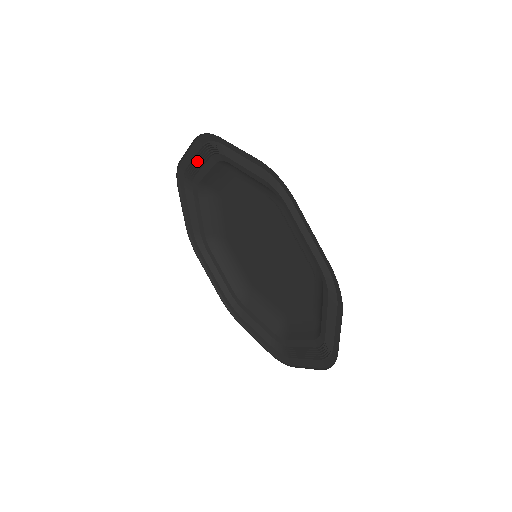
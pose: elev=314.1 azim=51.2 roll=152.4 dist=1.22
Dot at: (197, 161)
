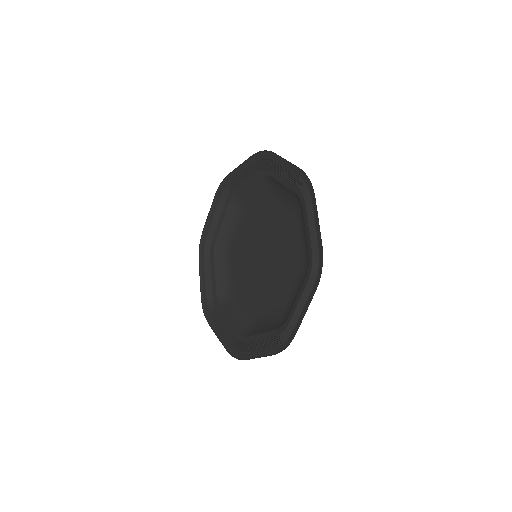
Dot at: (215, 219)
